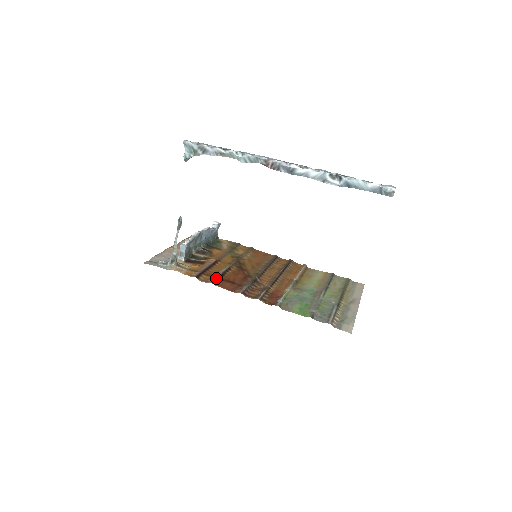
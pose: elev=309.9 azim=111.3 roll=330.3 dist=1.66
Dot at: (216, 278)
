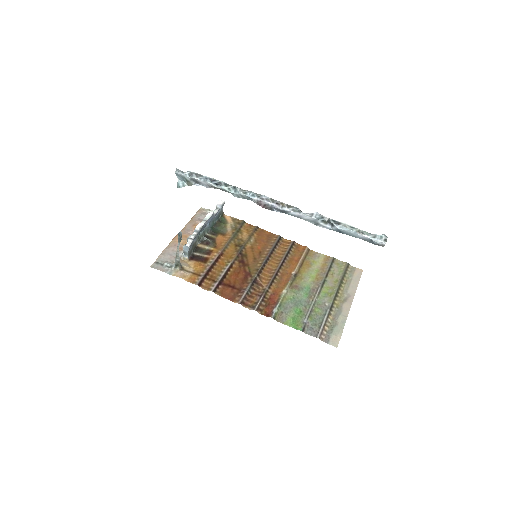
Dot at: (217, 284)
